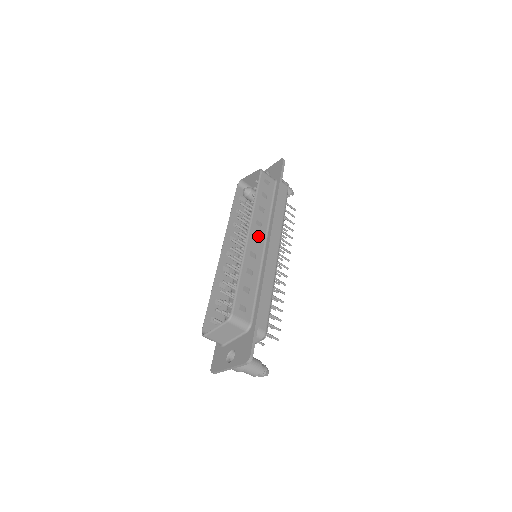
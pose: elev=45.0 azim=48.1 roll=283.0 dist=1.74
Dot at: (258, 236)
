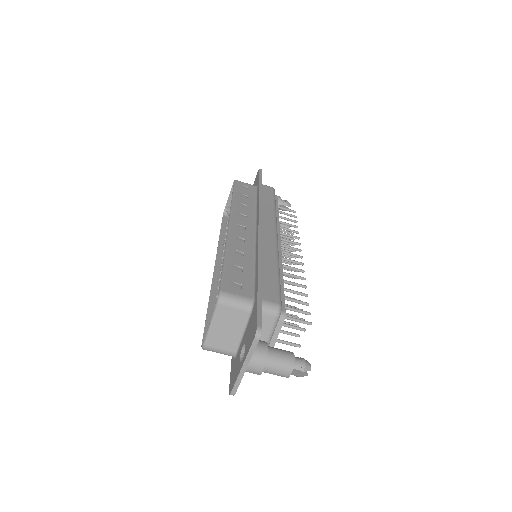
Dot at: (244, 225)
